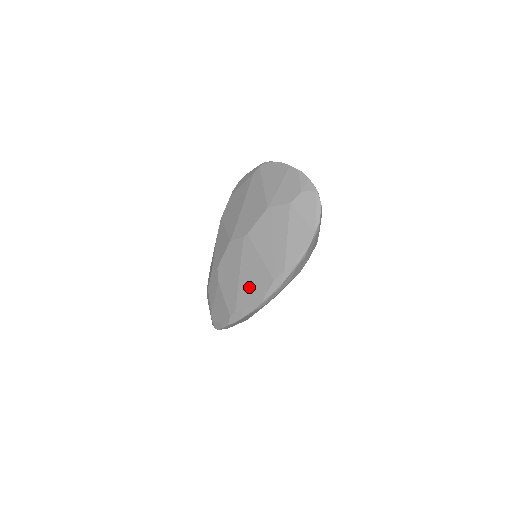
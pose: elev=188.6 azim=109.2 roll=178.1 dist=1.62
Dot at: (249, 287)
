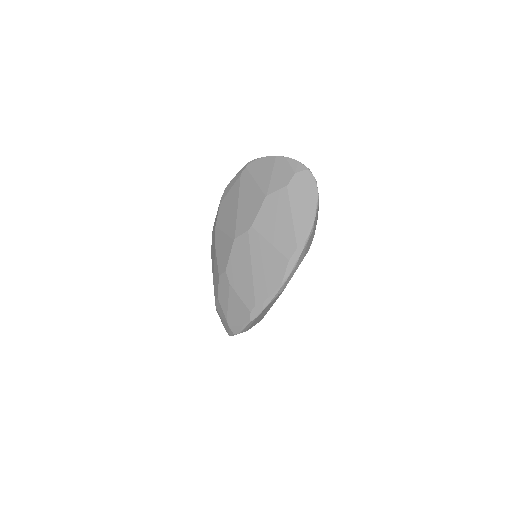
Dot at: (265, 276)
